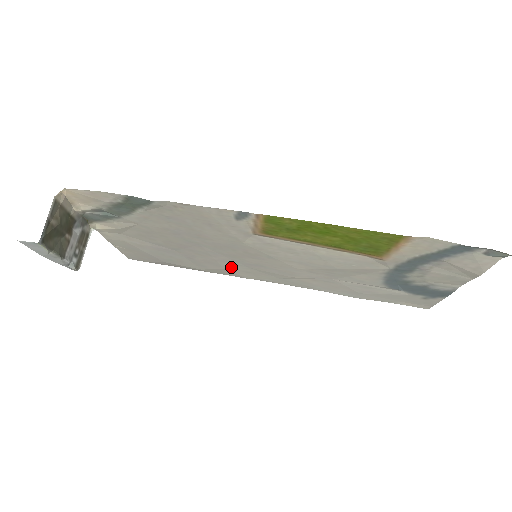
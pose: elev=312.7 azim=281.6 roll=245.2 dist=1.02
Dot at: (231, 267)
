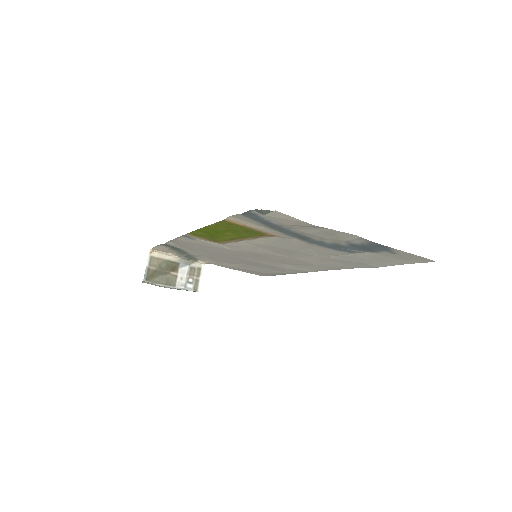
Dot at: (284, 267)
